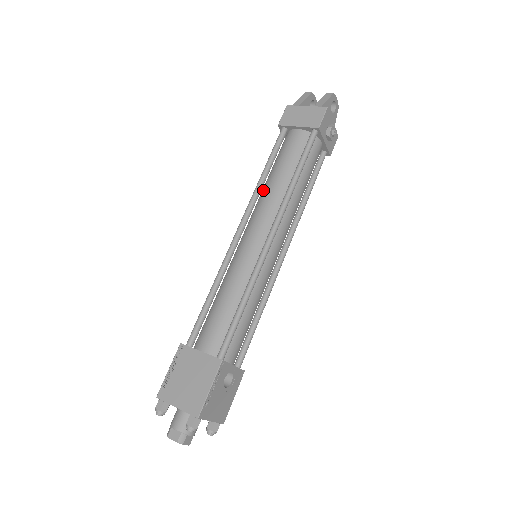
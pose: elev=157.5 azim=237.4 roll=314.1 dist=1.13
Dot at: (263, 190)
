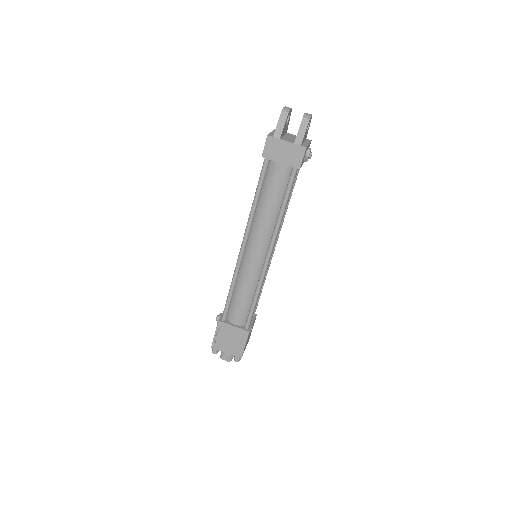
Dot at: (256, 214)
